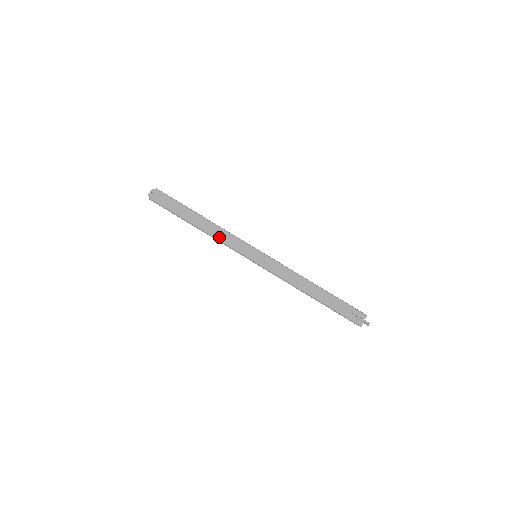
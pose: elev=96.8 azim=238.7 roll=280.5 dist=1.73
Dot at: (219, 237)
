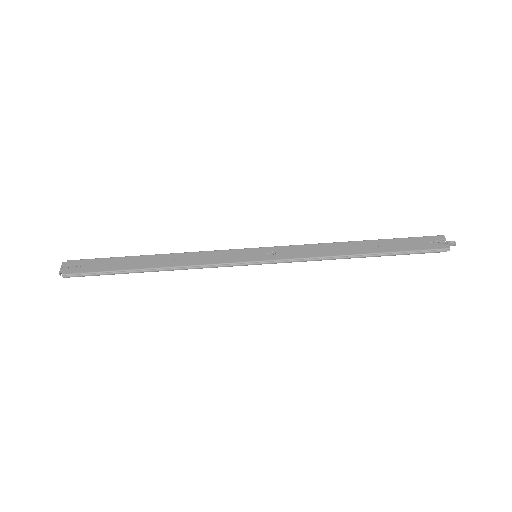
Dot at: (191, 263)
